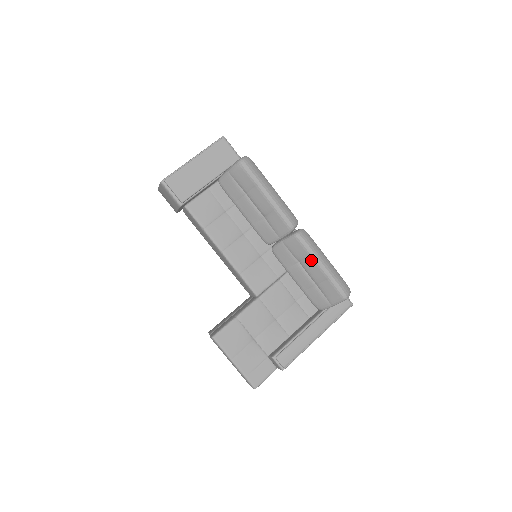
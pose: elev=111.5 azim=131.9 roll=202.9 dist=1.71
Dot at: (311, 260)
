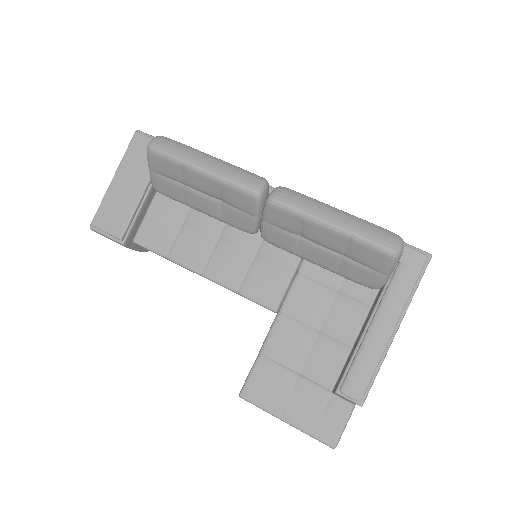
Dot at: (309, 225)
